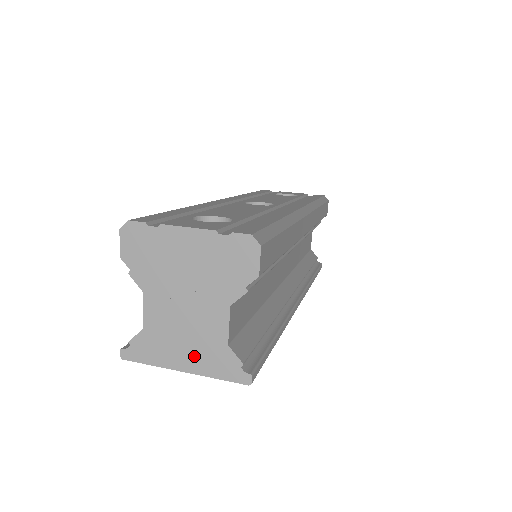
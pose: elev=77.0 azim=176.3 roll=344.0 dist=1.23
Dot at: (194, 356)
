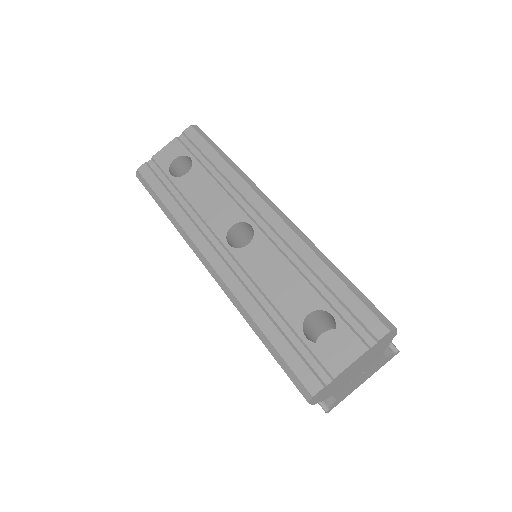
Dot at: (368, 376)
